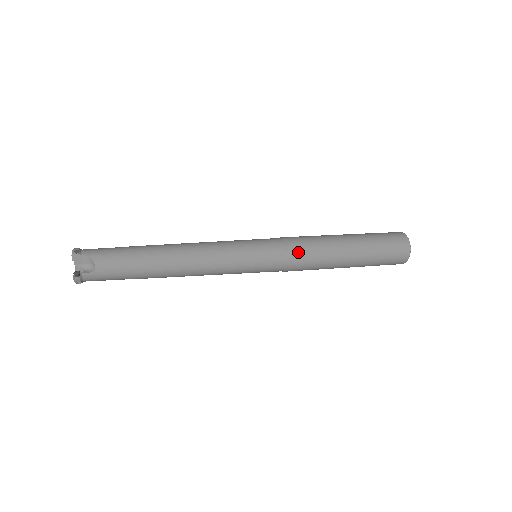
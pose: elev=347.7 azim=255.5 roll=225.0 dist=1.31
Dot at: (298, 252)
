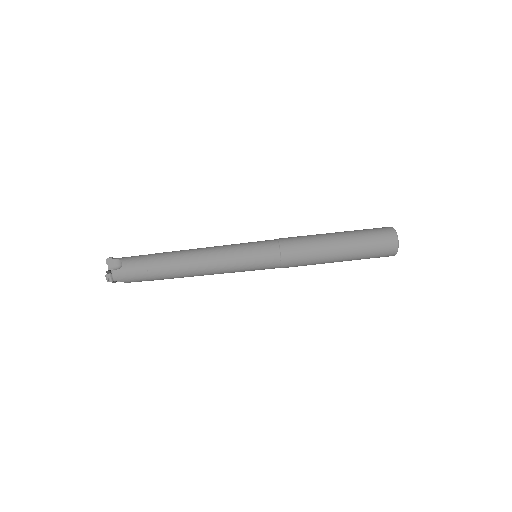
Dot at: occluded
